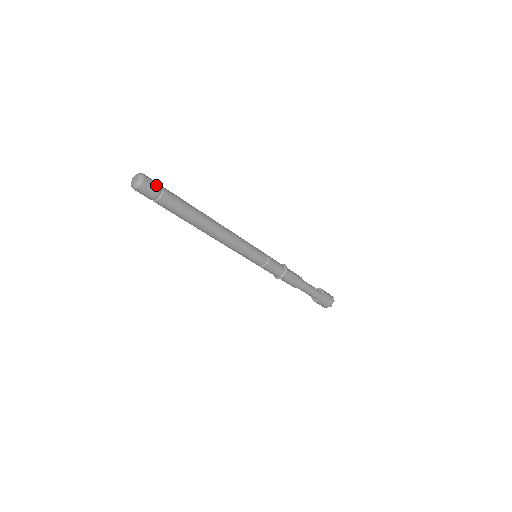
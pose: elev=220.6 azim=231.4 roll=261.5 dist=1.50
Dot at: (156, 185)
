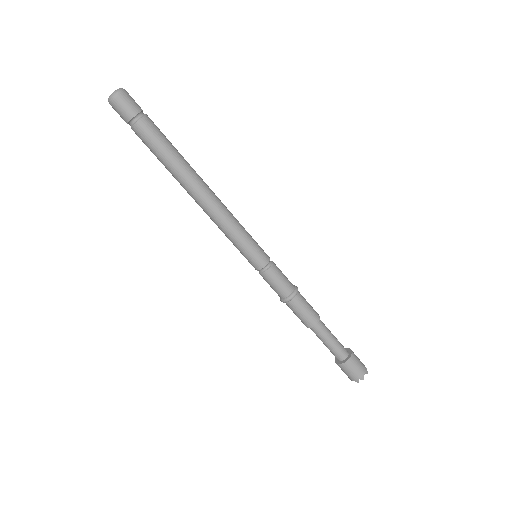
Dot at: (137, 105)
